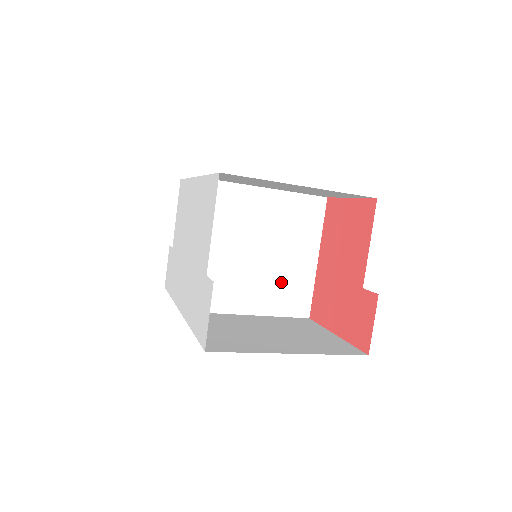
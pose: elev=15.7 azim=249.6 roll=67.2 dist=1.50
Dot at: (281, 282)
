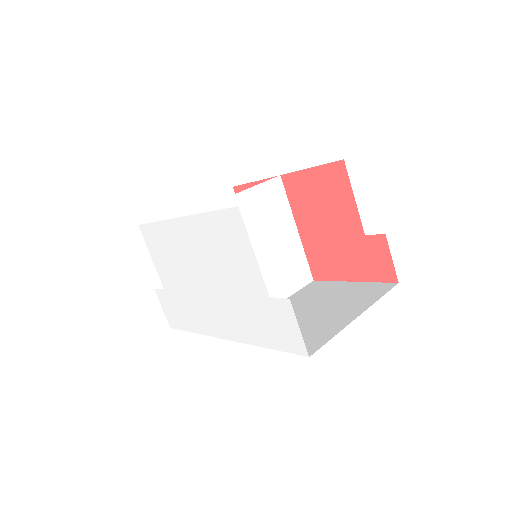
Dot at: (282, 265)
